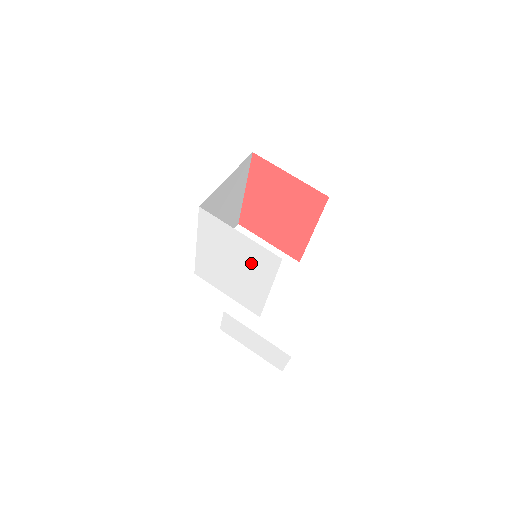
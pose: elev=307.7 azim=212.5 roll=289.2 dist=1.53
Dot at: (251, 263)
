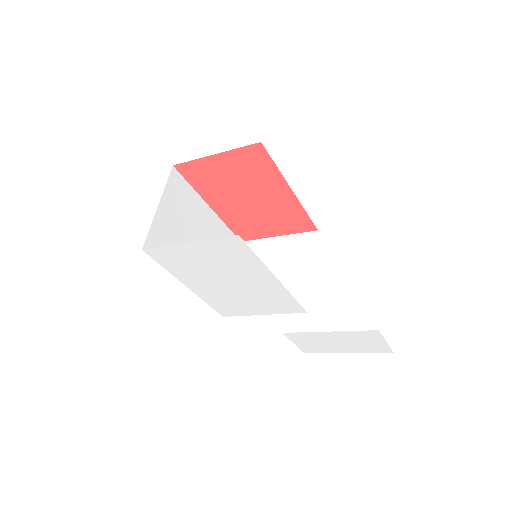
Dot at: (231, 265)
